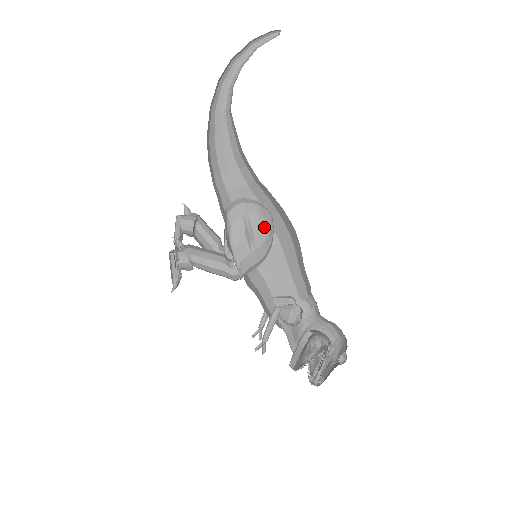
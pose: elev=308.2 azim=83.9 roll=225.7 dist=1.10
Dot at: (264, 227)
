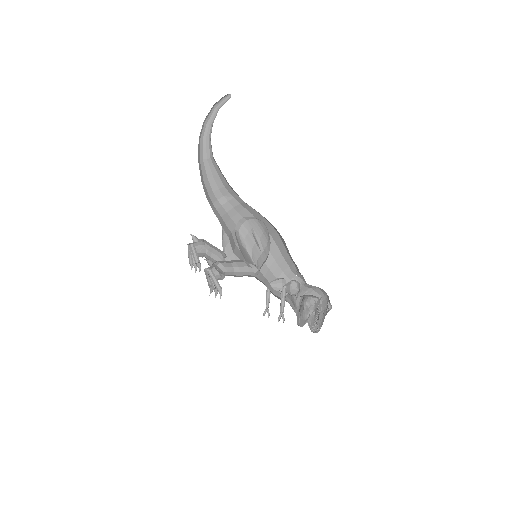
Dot at: (264, 233)
